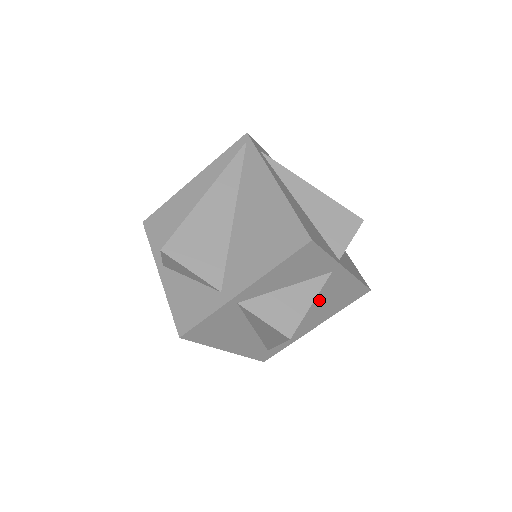
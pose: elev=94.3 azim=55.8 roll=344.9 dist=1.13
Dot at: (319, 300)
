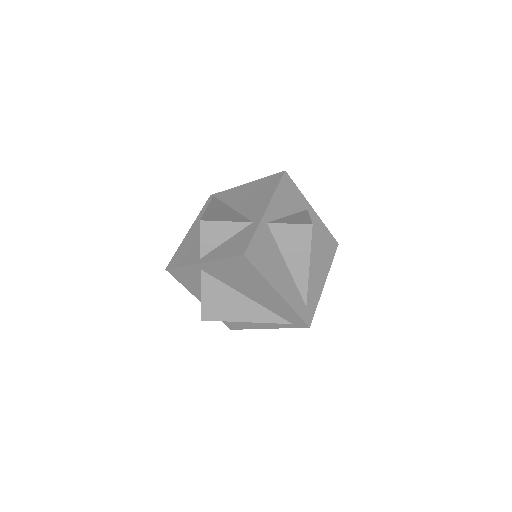
Dot at: (313, 243)
